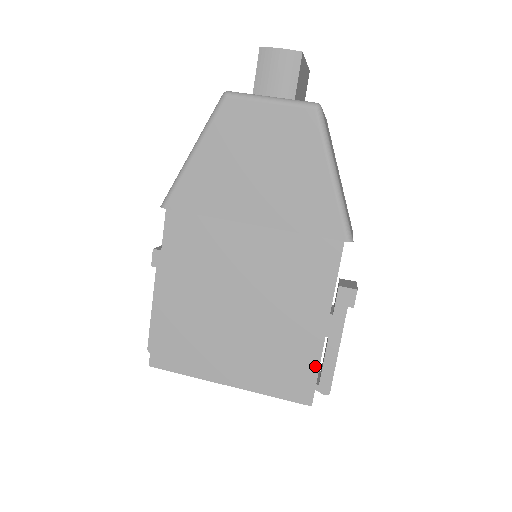
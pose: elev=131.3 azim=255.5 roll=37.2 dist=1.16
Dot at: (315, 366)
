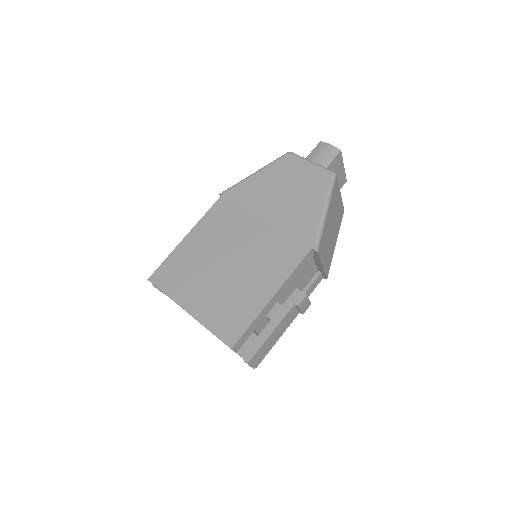
Dot at: (250, 320)
